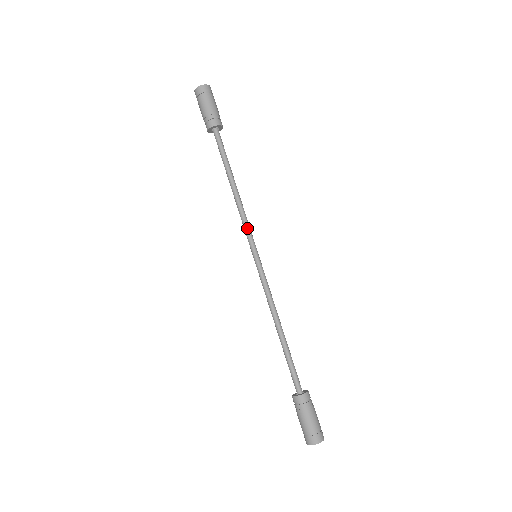
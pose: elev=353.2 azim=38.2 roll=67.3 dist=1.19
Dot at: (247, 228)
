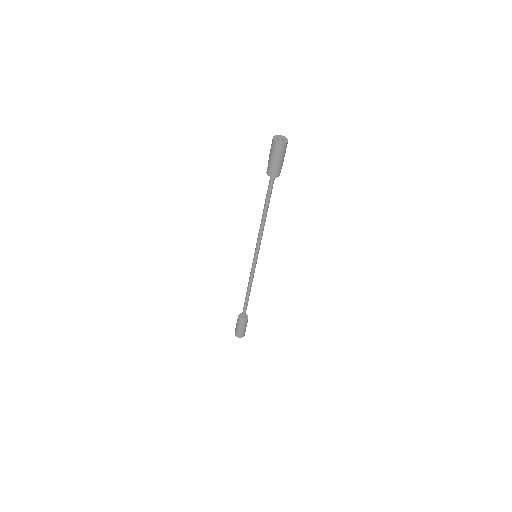
Dot at: (260, 242)
